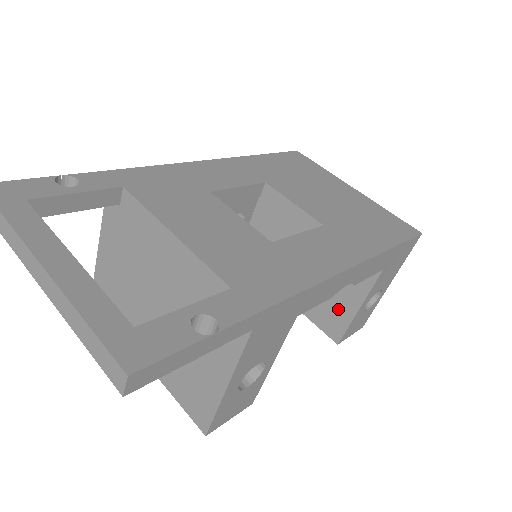
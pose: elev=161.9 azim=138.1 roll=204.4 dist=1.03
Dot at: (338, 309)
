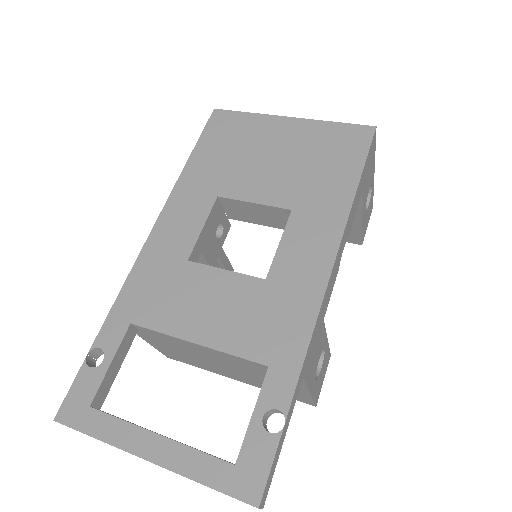
Dot at: occluded
